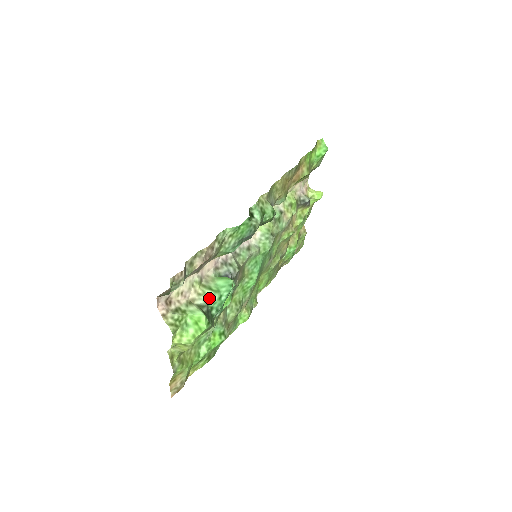
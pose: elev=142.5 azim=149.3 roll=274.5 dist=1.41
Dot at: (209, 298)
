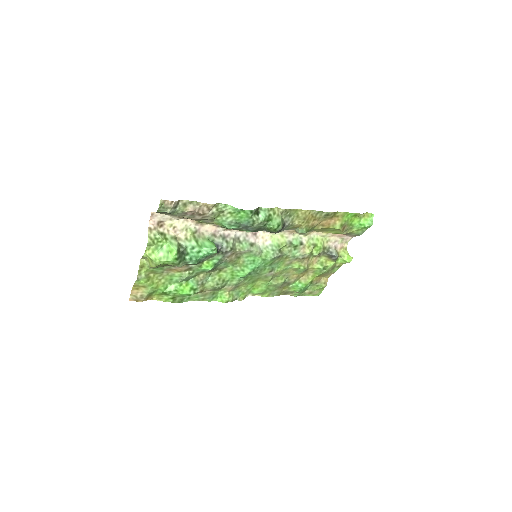
Dot at: (191, 246)
